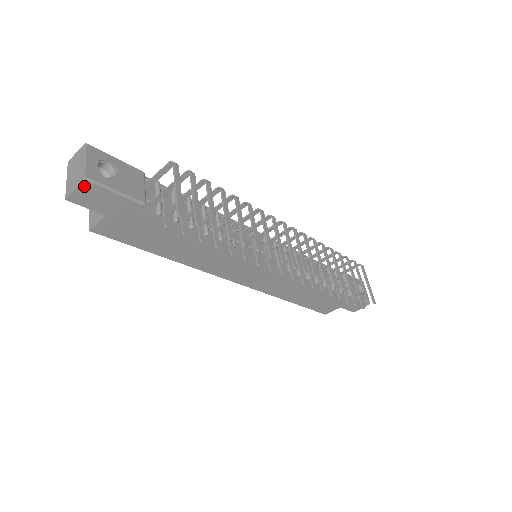
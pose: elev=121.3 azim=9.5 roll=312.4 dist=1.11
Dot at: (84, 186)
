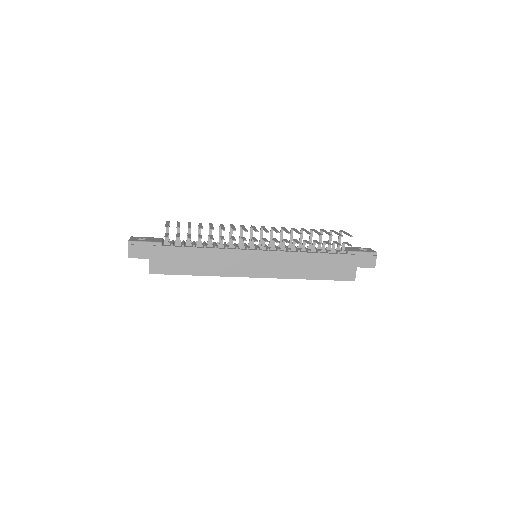
Dot at: (130, 245)
